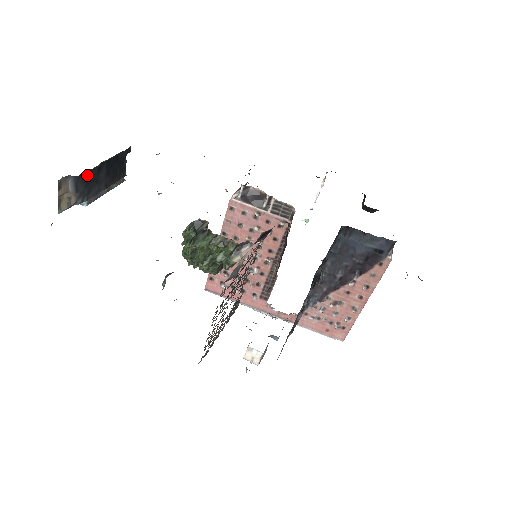
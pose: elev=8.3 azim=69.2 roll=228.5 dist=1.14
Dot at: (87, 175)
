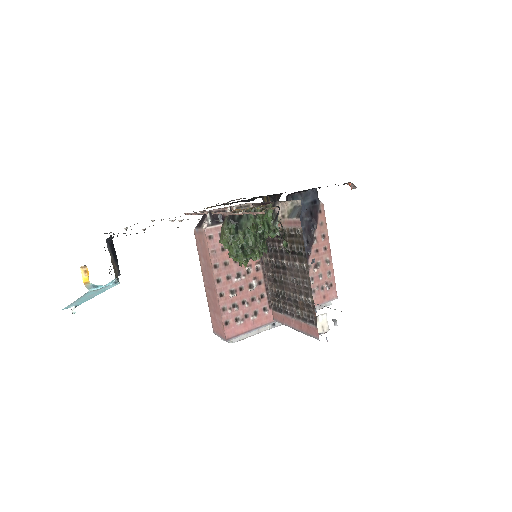
Dot at: (112, 241)
